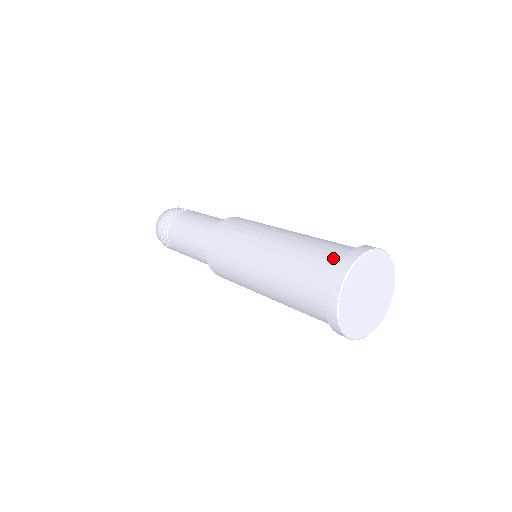
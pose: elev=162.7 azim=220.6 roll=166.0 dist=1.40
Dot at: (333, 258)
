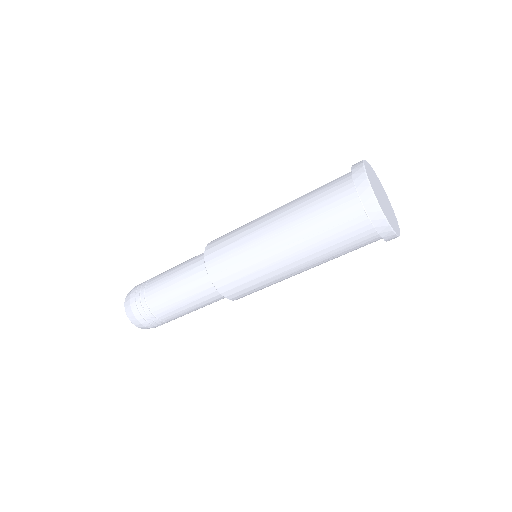
Dot at: occluded
